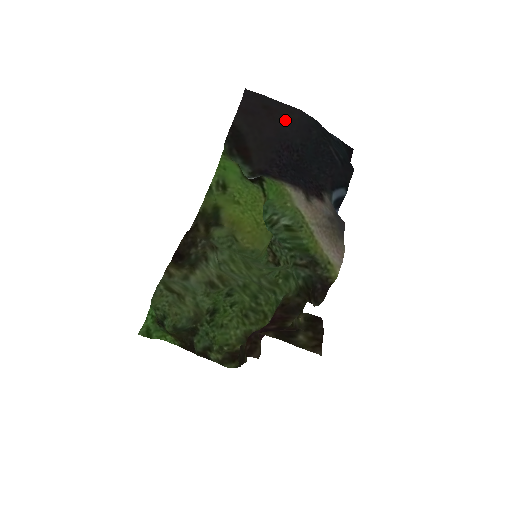
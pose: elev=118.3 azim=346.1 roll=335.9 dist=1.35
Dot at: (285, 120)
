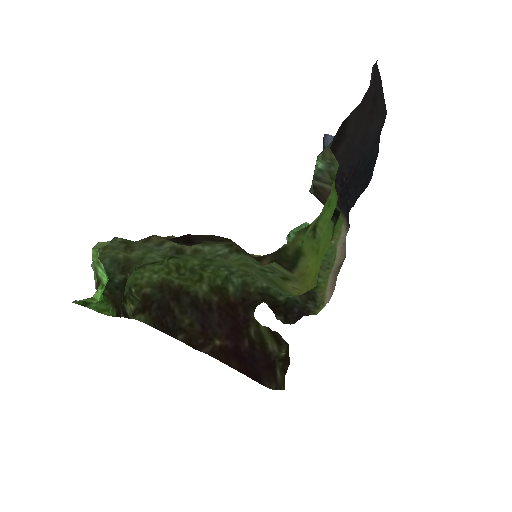
Dot at: (375, 126)
